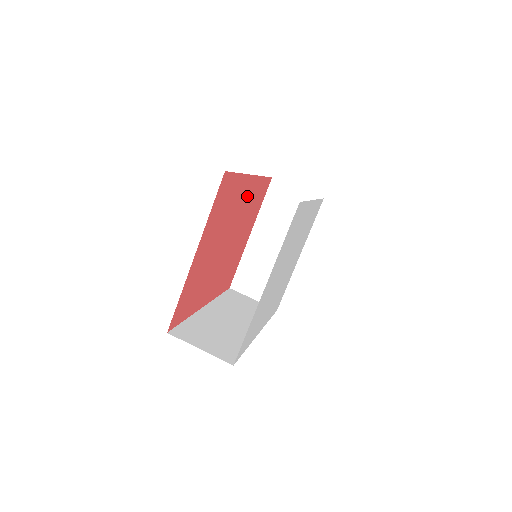
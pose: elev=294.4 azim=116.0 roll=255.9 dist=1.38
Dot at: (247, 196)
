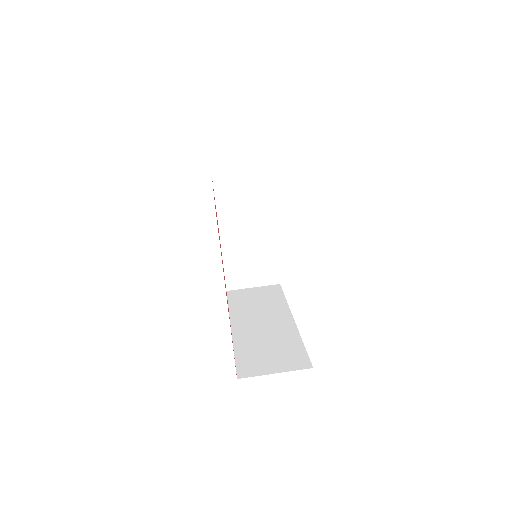
Dot at: occluded
